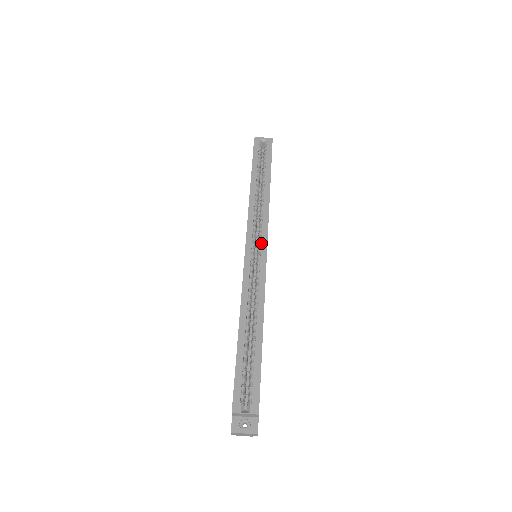
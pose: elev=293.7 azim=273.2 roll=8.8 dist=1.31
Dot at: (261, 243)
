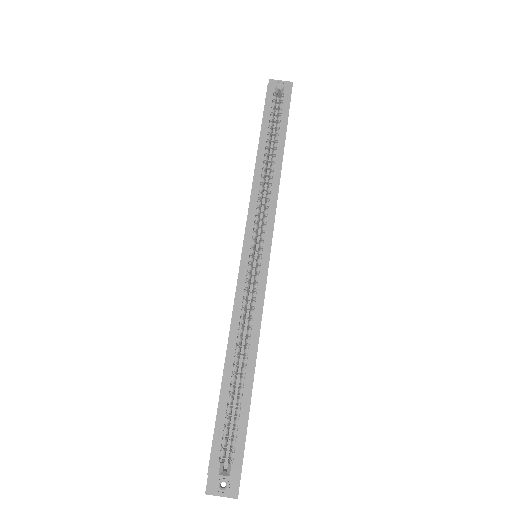
Dot at: (264, 242)
